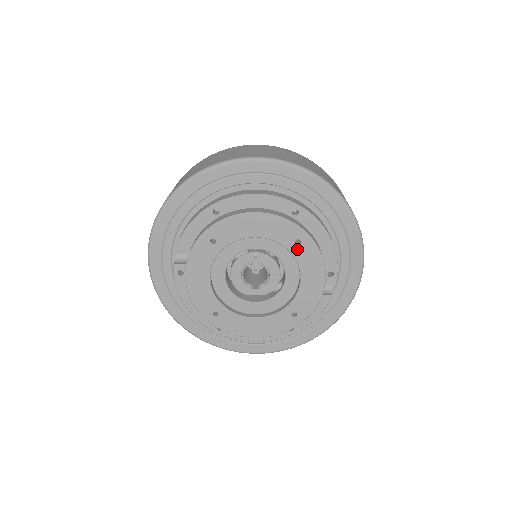
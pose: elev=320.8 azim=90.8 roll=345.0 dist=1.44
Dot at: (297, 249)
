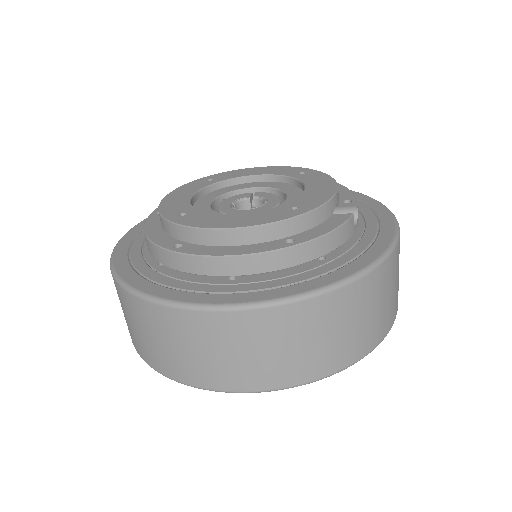
Dot at: (301, 176)
